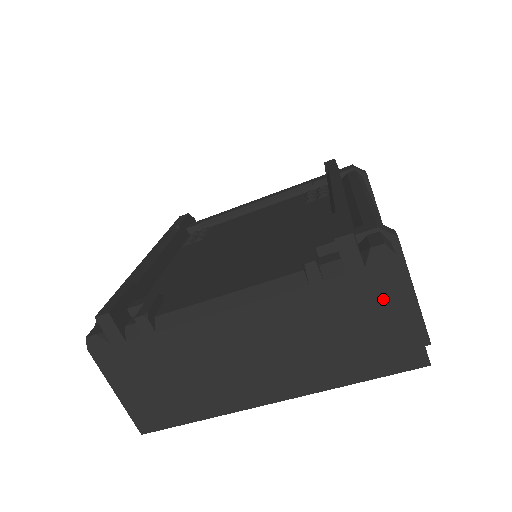
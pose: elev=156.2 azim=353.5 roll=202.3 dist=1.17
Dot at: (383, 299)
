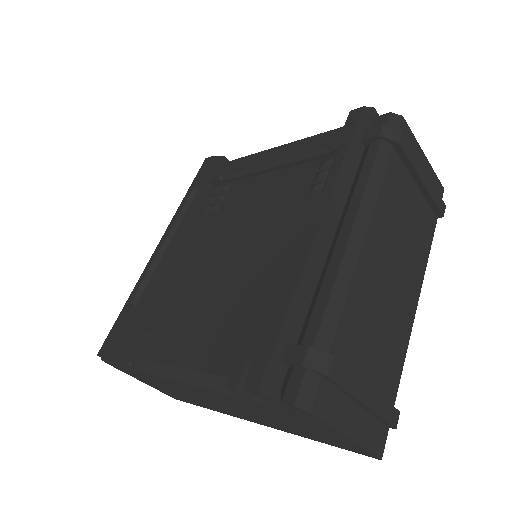
Dot at: (313, 424)
